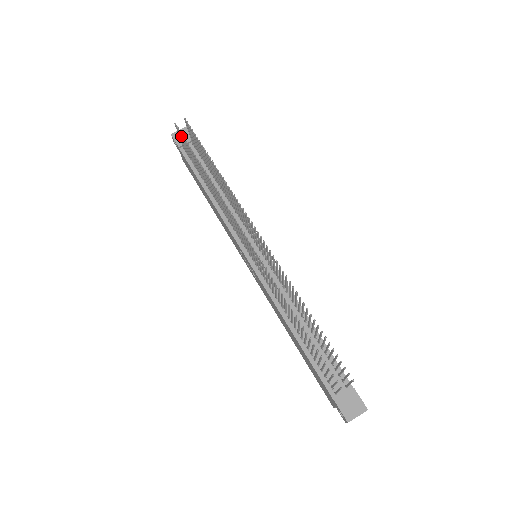
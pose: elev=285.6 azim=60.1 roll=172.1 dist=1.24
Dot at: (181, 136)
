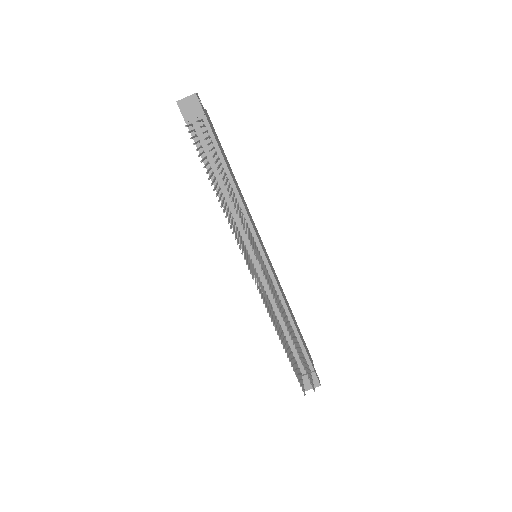
Dot at: occluded
